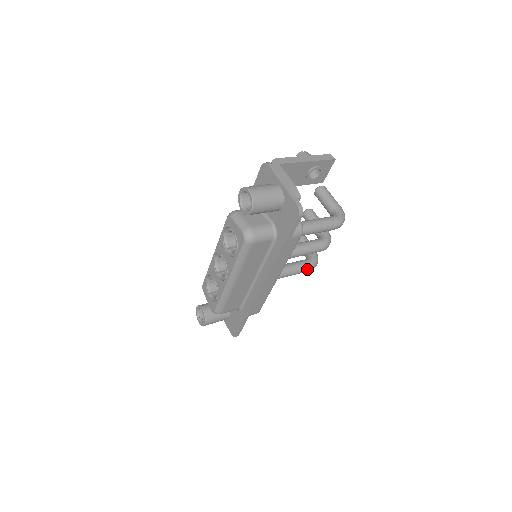
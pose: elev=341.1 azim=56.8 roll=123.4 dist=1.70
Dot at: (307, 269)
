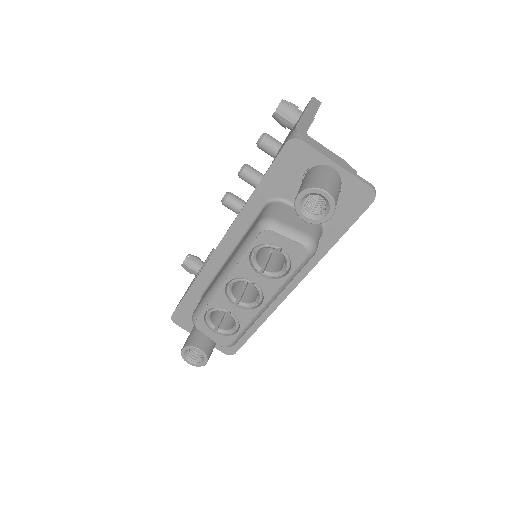
Dot at: occluded
